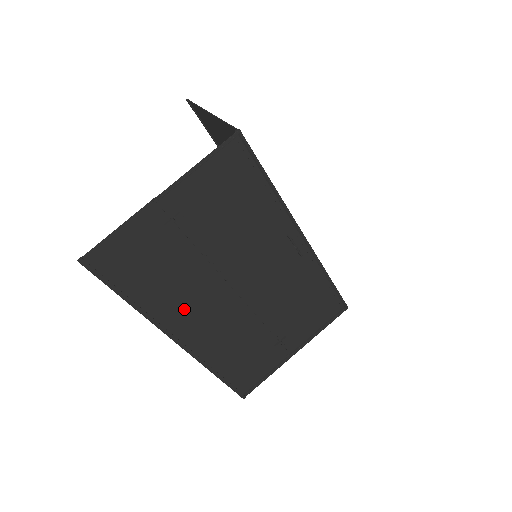
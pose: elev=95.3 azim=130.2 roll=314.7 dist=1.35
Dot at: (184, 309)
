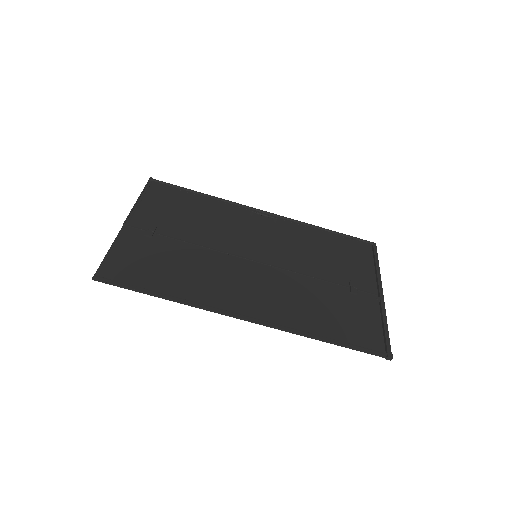
Dot at: (221, 288)
